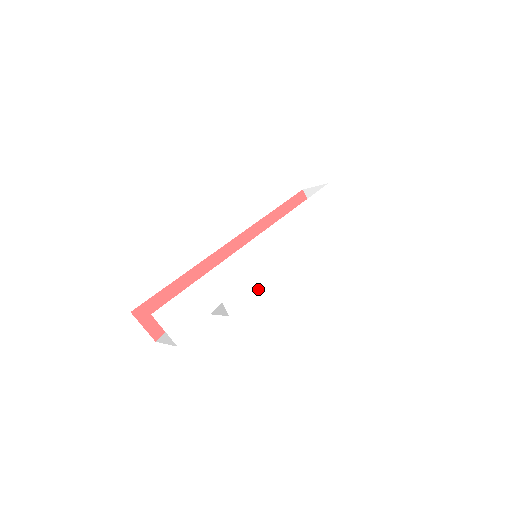
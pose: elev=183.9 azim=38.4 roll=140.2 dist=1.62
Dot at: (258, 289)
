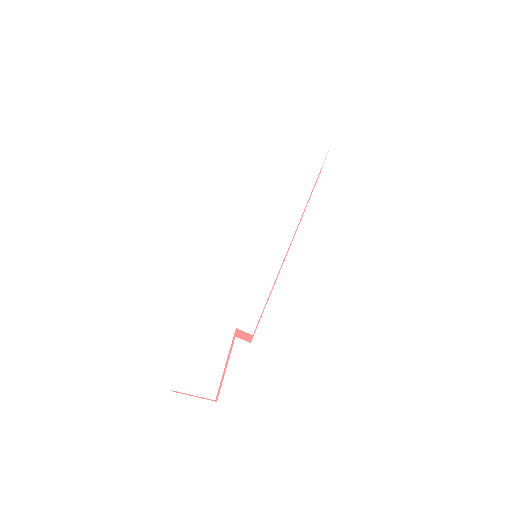
Dot at: (268, 288)
